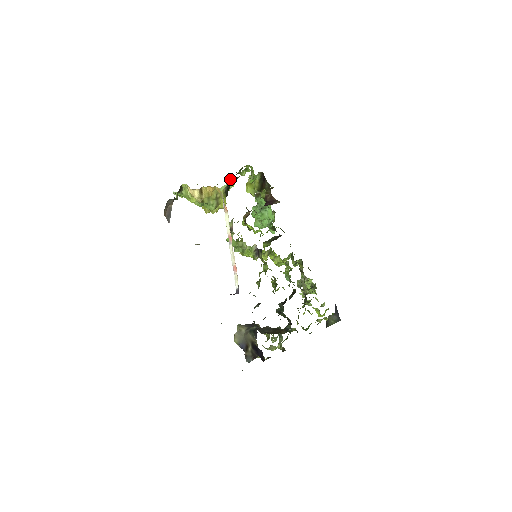
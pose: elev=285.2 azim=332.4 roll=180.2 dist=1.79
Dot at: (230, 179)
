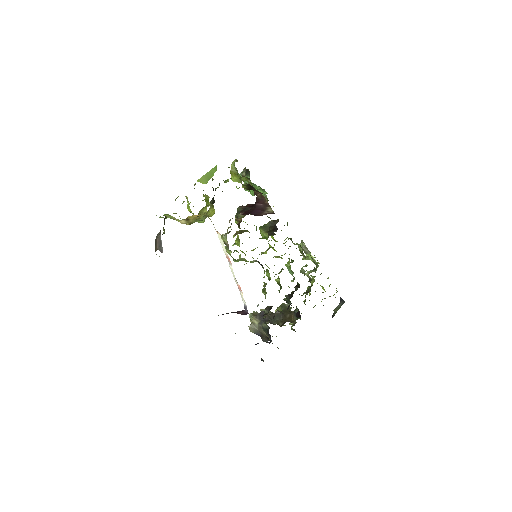
Dot at: (212, 179)
